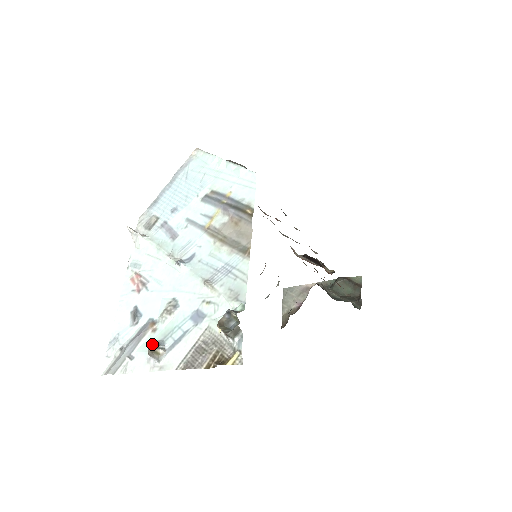
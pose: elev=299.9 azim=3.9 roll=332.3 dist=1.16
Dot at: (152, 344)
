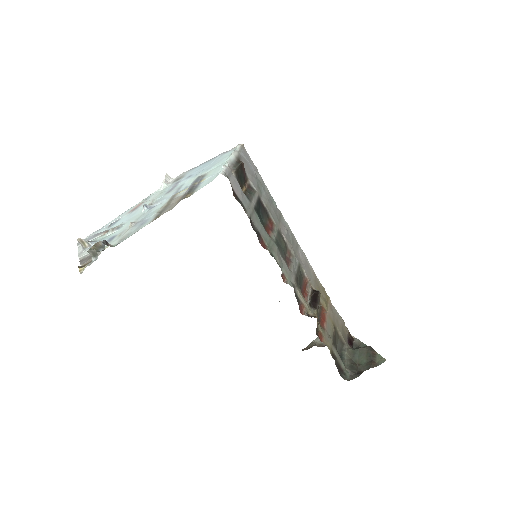
Dot at: (94, 240)
